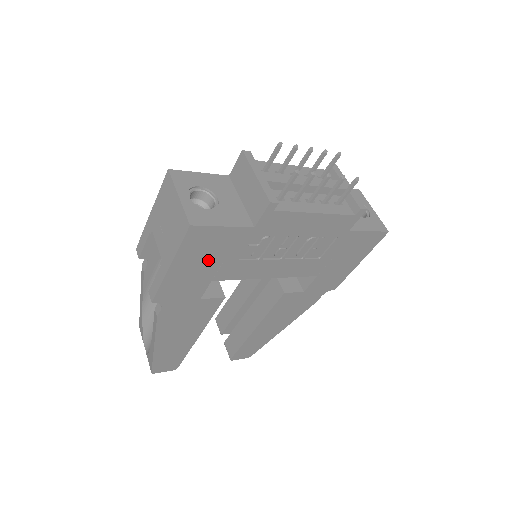
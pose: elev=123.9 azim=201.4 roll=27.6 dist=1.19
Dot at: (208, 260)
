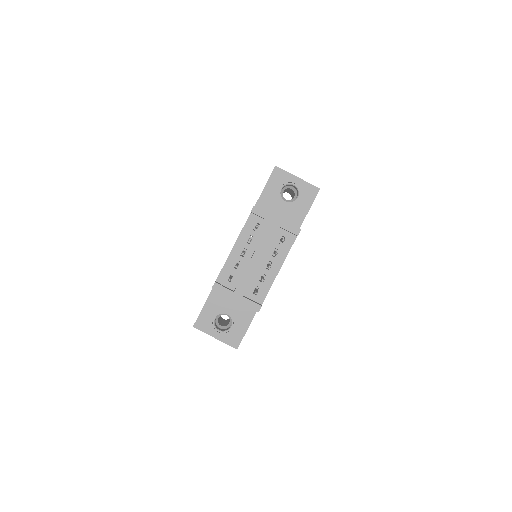
Dot at: occluded
